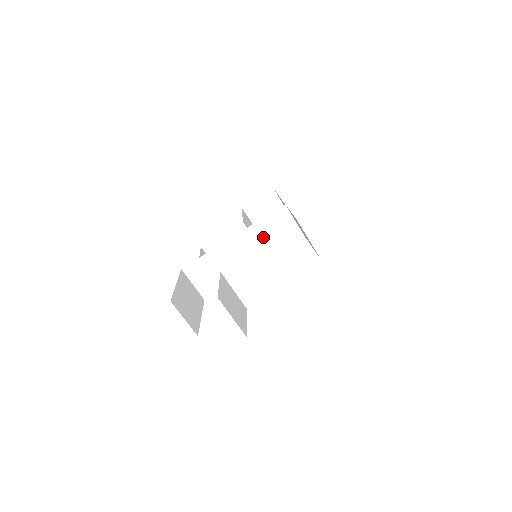
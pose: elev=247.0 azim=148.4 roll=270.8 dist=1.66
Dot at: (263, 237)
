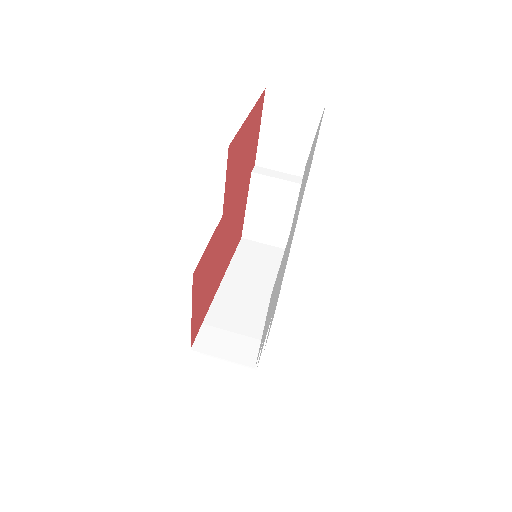
Dot at: (250, 270)
